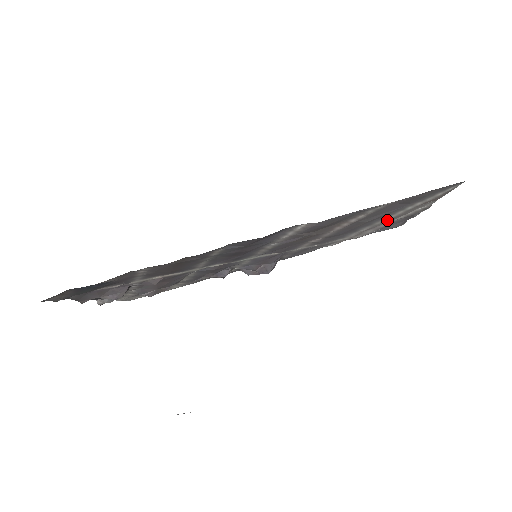
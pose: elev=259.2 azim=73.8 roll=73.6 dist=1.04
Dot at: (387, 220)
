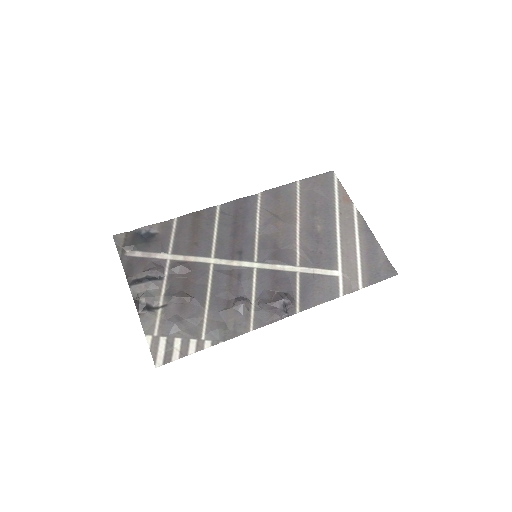
Dot at: (343, 230)
